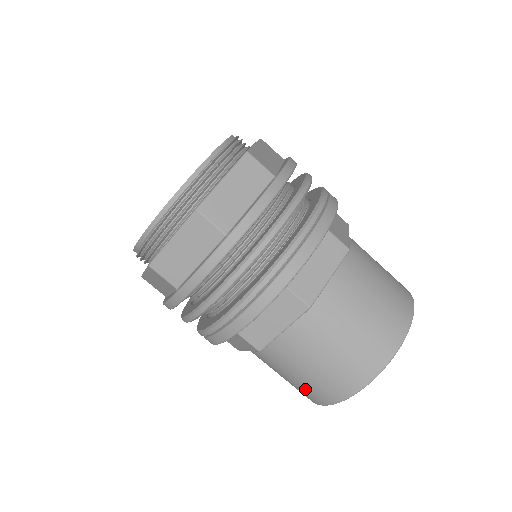
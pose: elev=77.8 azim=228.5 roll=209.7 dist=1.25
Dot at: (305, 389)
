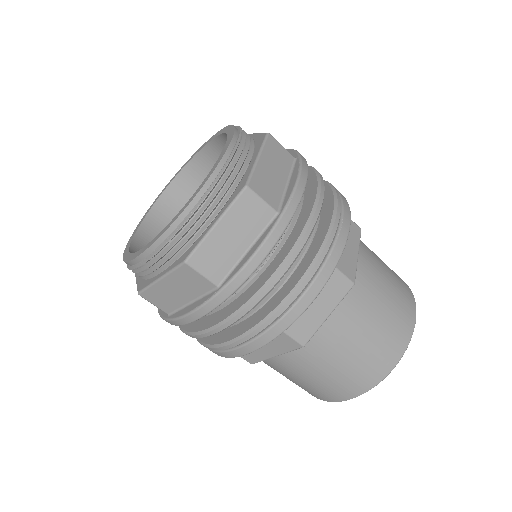
Dot at: (337, 384)
